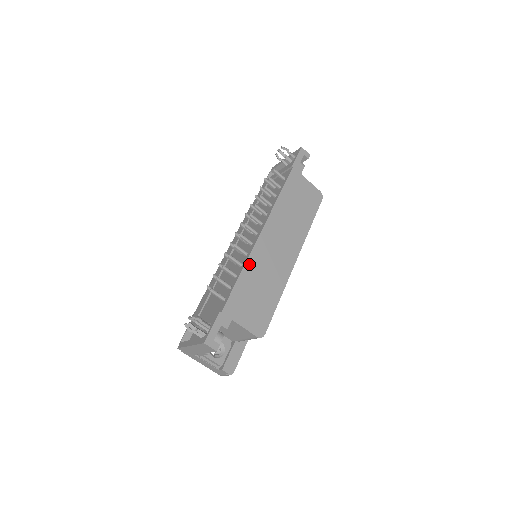
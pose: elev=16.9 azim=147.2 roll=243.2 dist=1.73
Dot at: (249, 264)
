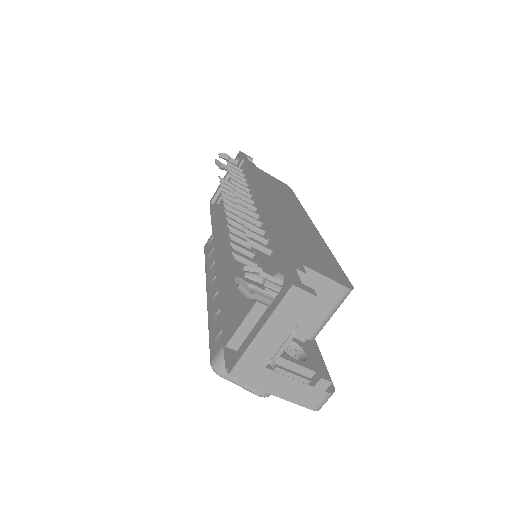
Dot at: (271, 217)
